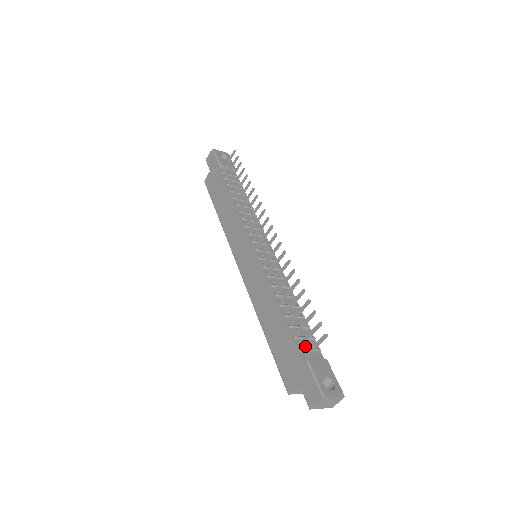
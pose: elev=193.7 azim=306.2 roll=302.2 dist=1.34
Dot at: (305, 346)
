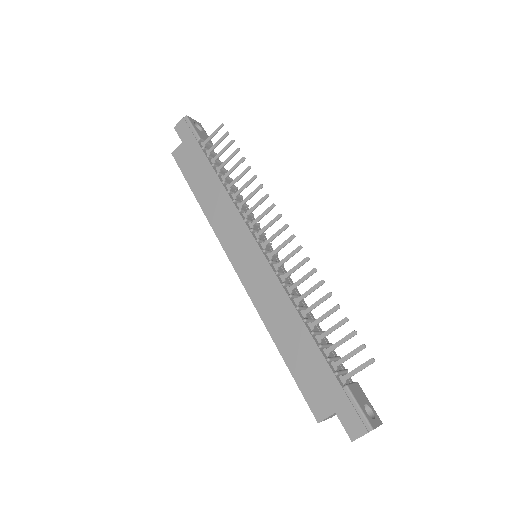
Dot at: (336, 368)
